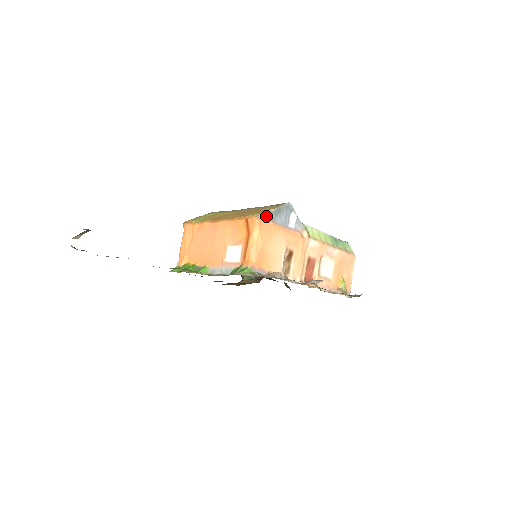
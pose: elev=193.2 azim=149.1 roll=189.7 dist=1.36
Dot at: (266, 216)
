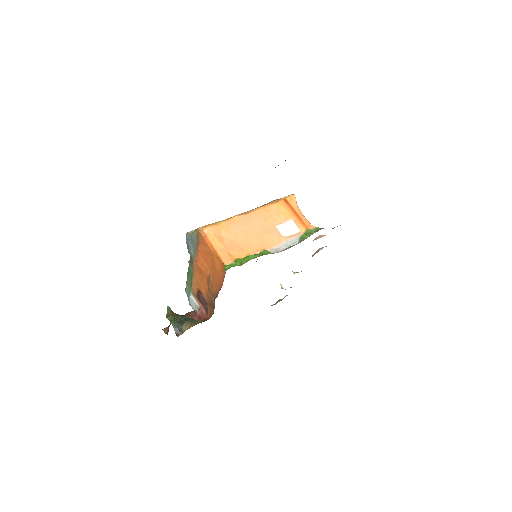
Dot at: occluded
